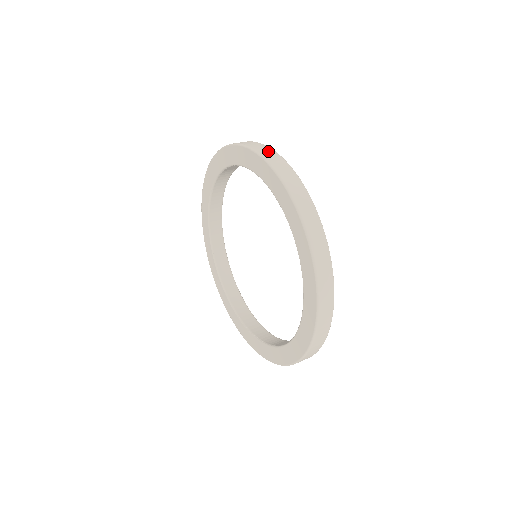
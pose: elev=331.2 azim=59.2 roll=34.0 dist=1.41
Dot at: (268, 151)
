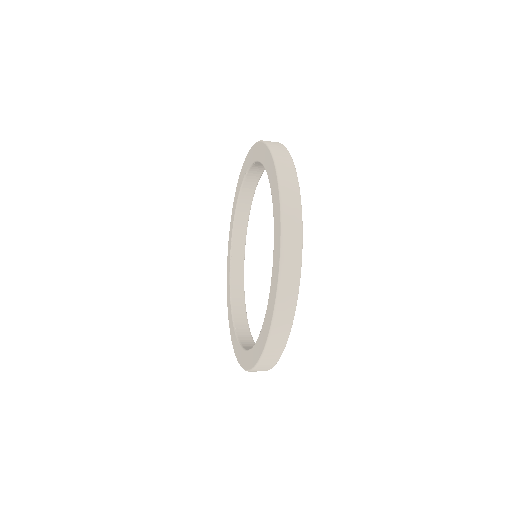
Dot at: (289, 171)
